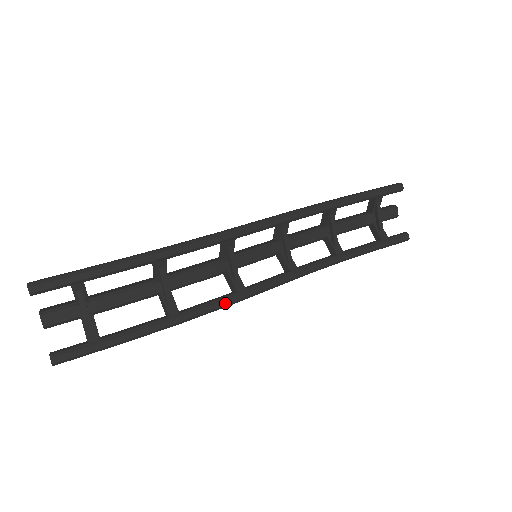
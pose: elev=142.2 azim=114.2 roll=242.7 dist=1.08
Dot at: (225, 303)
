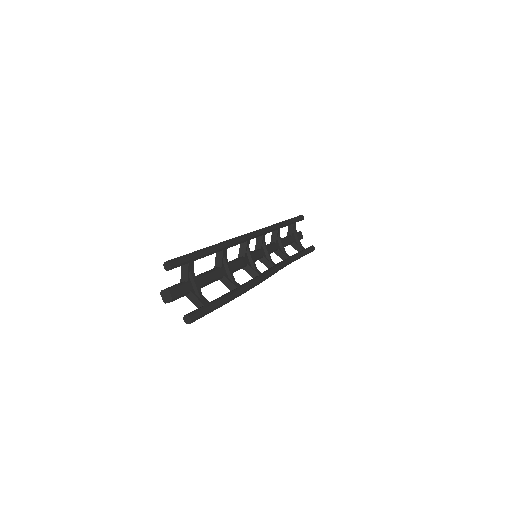
Dot at: (258, 281)
